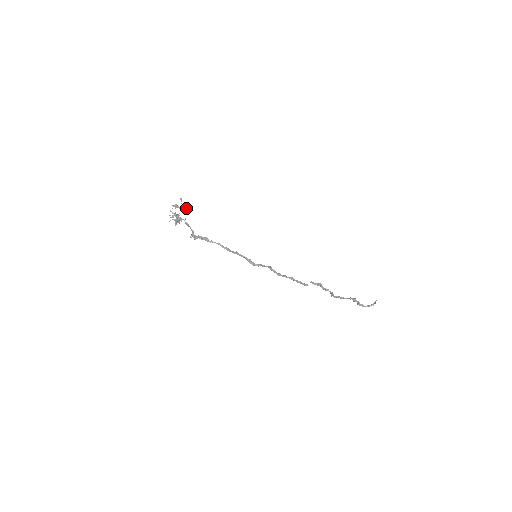
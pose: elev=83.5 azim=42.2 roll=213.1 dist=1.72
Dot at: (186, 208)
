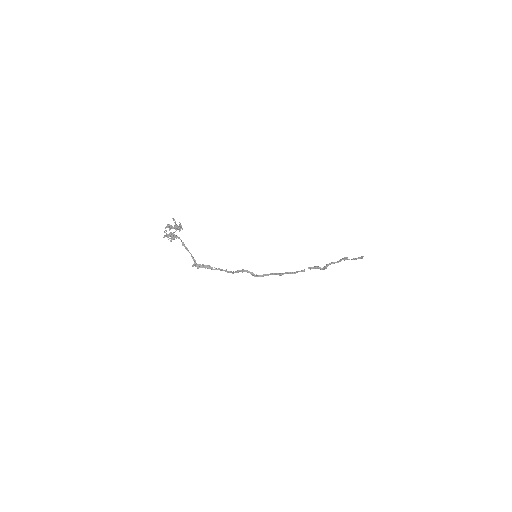
Dot at: (180, 224)
